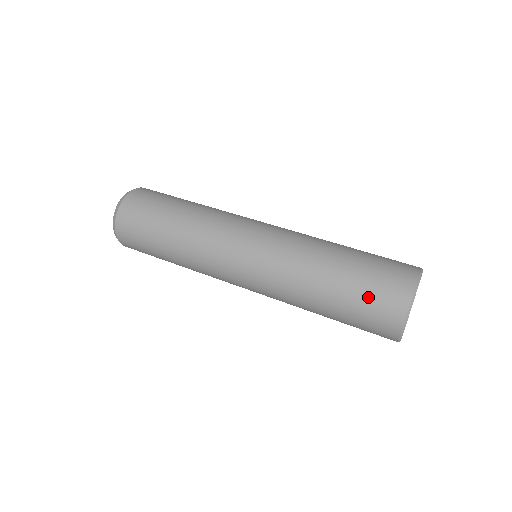
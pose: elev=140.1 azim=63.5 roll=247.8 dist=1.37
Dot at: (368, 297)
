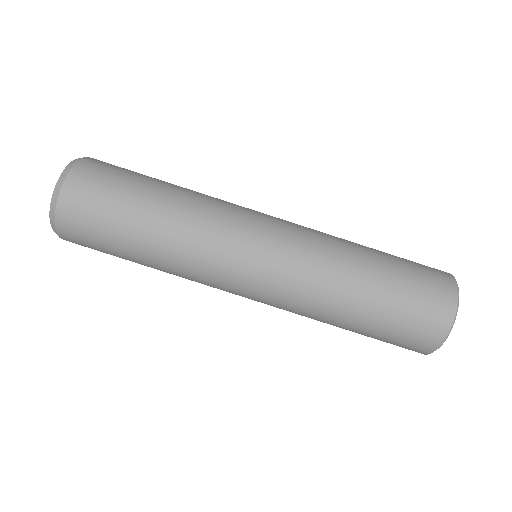
Dot at: (395, 336)
